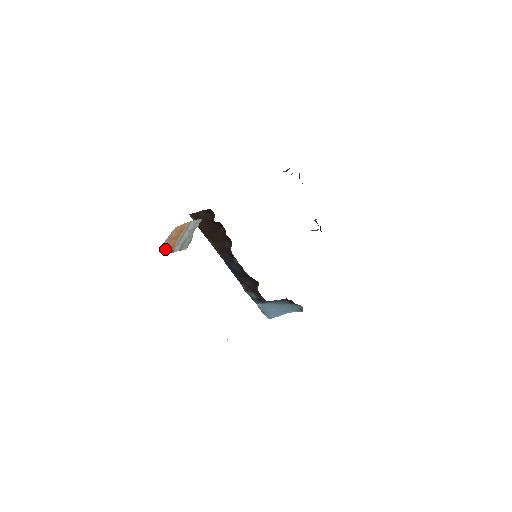
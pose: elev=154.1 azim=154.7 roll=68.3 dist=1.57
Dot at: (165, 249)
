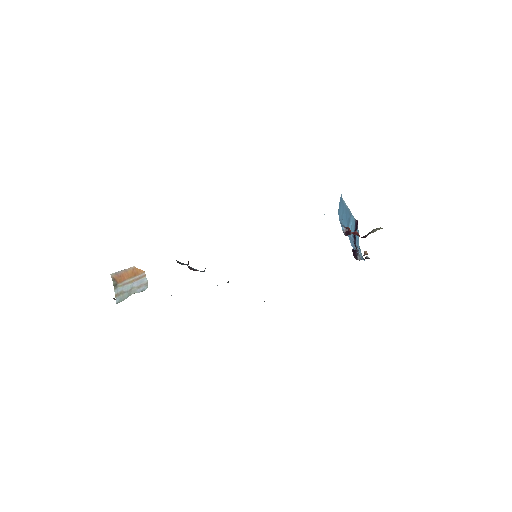
Dot at: (115, 278)
